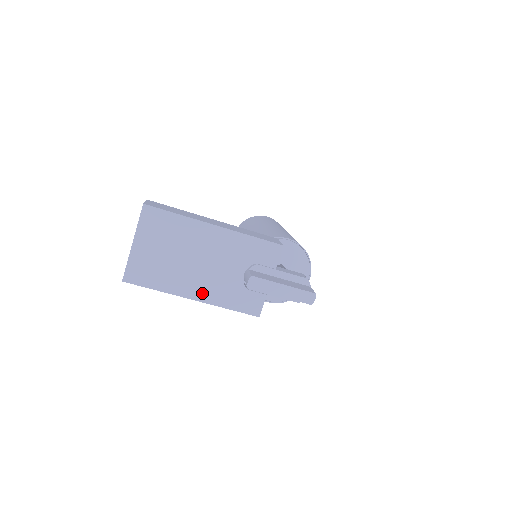
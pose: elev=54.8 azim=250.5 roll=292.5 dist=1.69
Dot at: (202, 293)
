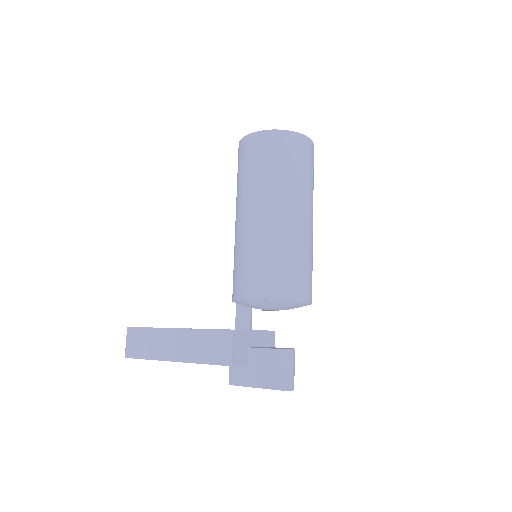
Dot at: occluded
